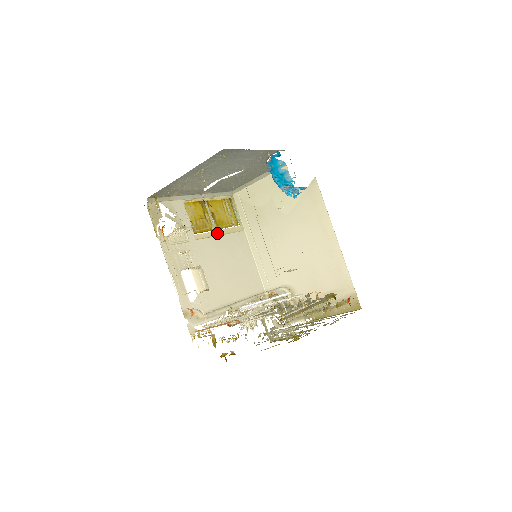
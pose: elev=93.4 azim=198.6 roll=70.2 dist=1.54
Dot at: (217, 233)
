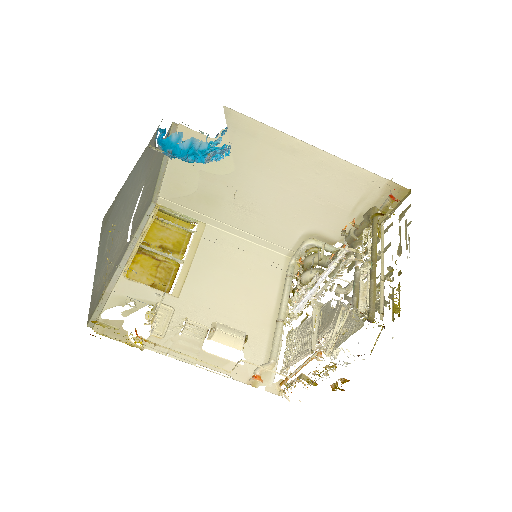
Dot at: (187, 262)
